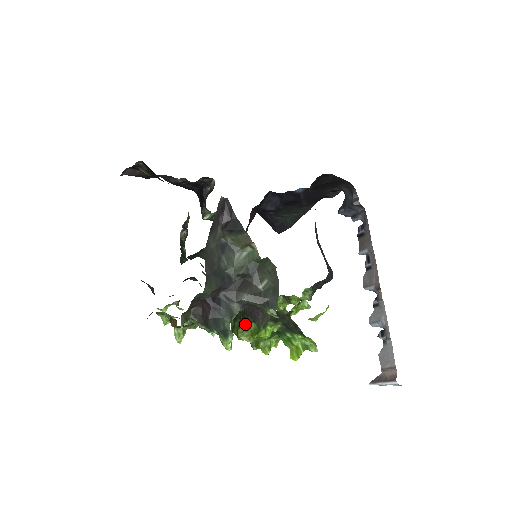
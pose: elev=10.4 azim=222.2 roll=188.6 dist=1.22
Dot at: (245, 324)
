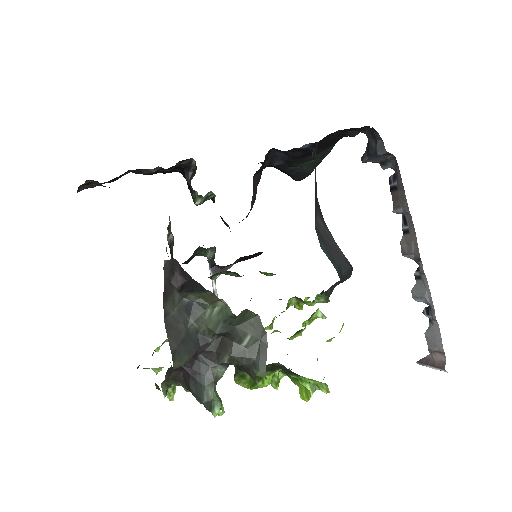
Dot at: (240, 372)
